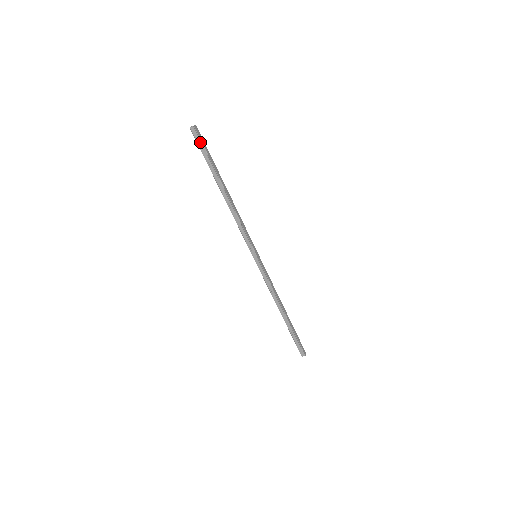
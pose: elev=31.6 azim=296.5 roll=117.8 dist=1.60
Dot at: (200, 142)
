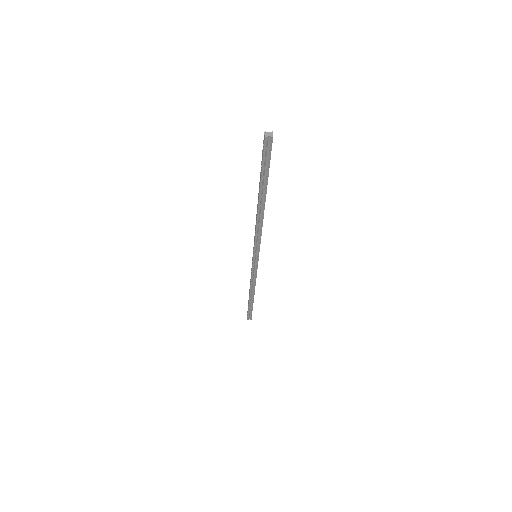
Dot at: (267, 154)
